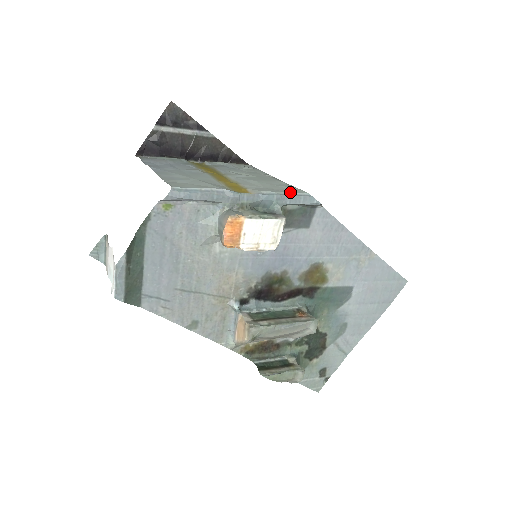
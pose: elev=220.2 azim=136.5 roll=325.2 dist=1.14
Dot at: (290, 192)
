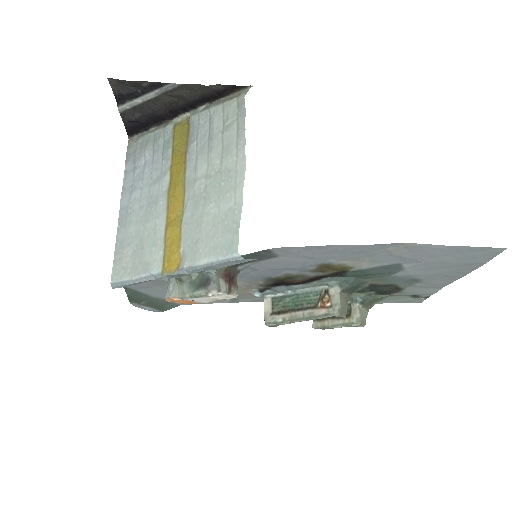
Dot at: (219, 253)
